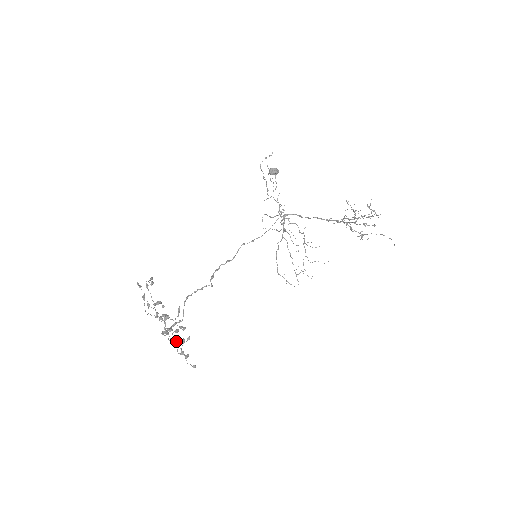
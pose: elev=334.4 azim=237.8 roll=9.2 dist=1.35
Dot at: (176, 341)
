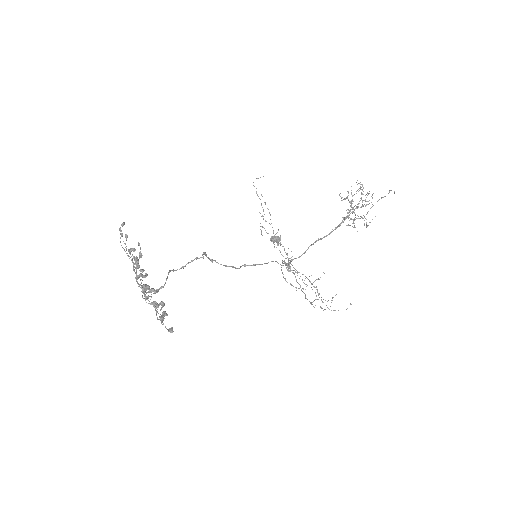
Dot at: (151, 288)
